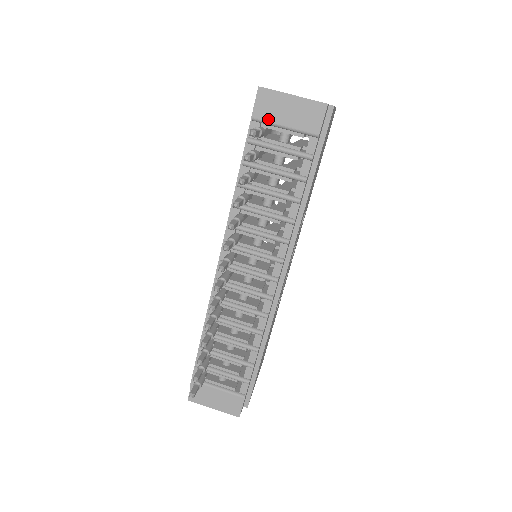
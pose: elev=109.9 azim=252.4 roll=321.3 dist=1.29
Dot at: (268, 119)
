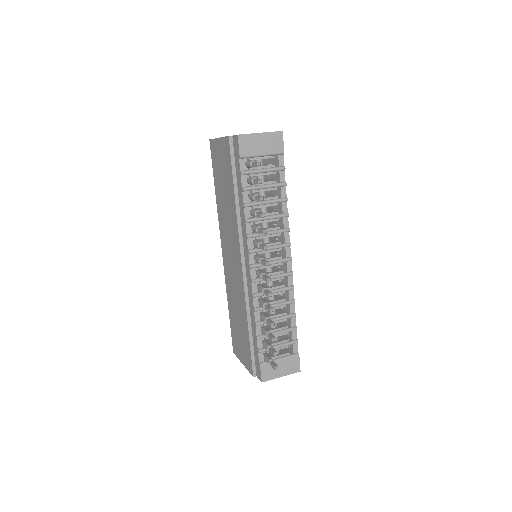
Dot at: (250, 154)
